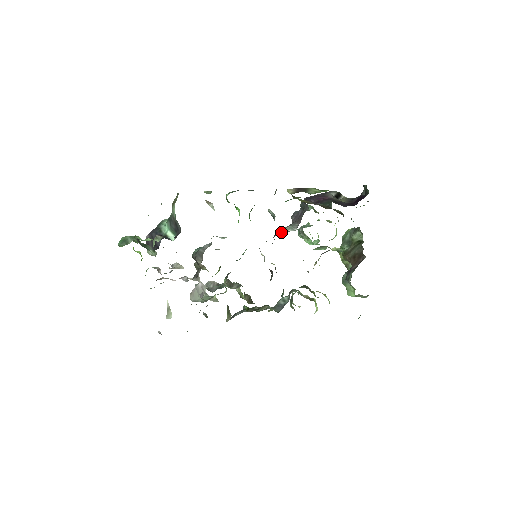
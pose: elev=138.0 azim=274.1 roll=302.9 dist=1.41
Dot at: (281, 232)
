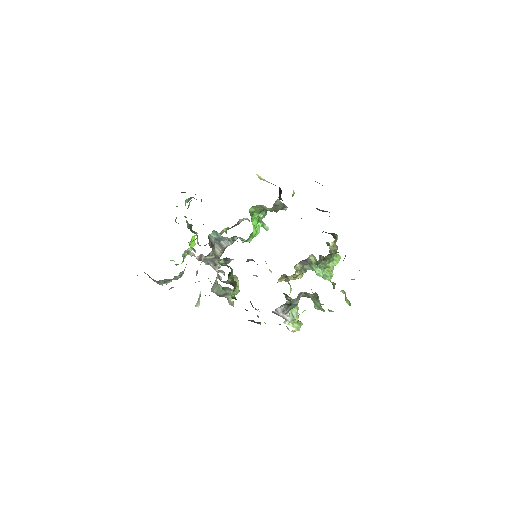
Dot at: occluded
